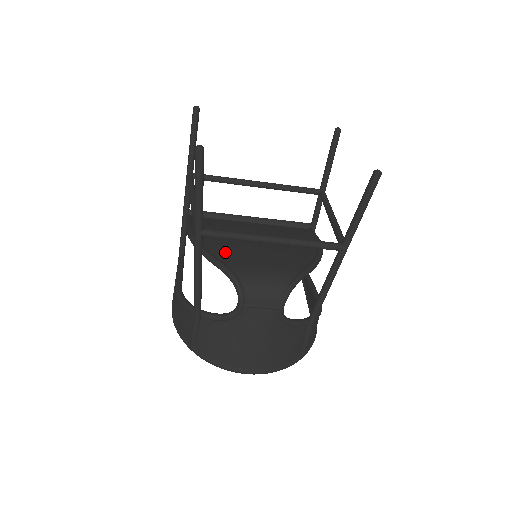
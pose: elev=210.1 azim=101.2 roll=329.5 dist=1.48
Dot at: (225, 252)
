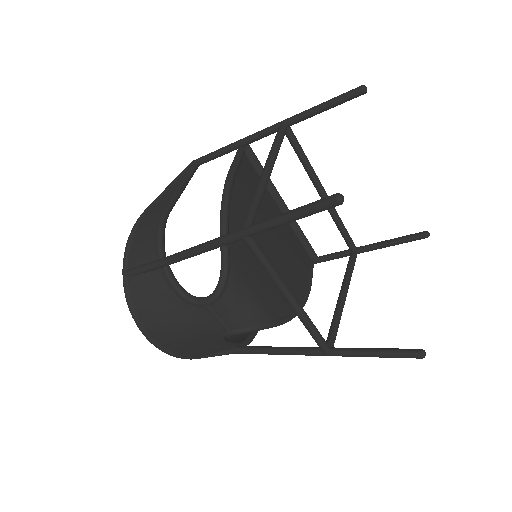
Dot at: (240, 241)
